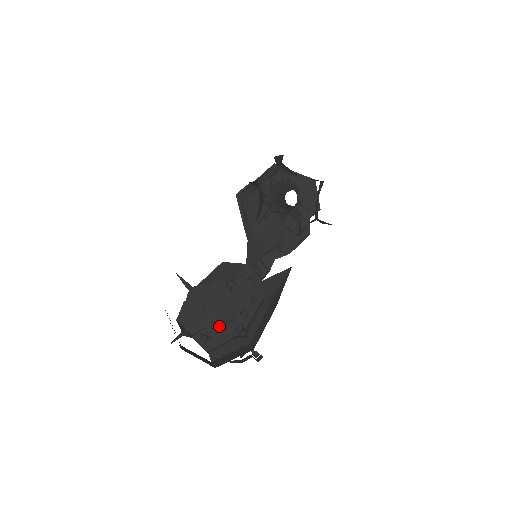
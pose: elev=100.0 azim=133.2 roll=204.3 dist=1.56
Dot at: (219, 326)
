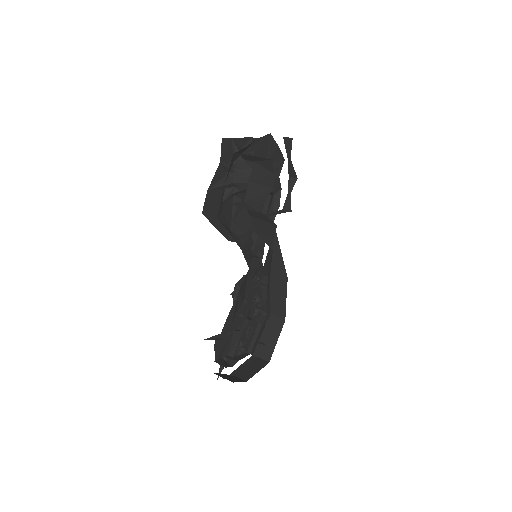
Dot at: (246, 329)
